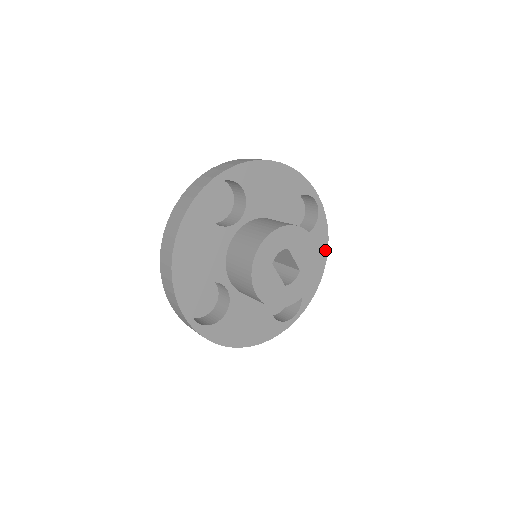
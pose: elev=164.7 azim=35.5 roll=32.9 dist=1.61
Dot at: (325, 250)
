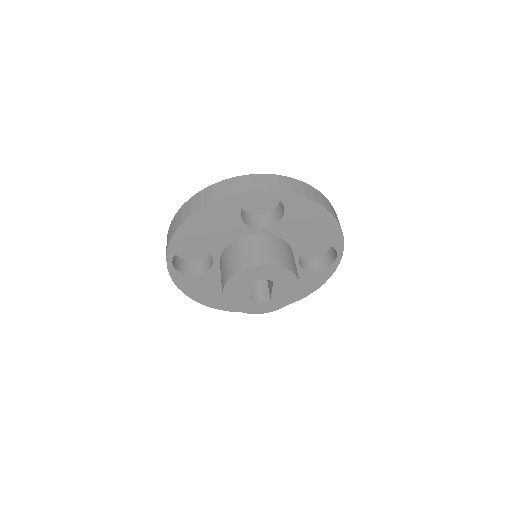
Dot at: (313, 289)
